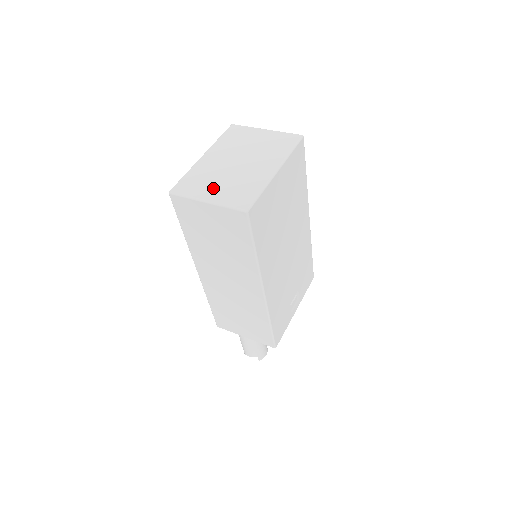
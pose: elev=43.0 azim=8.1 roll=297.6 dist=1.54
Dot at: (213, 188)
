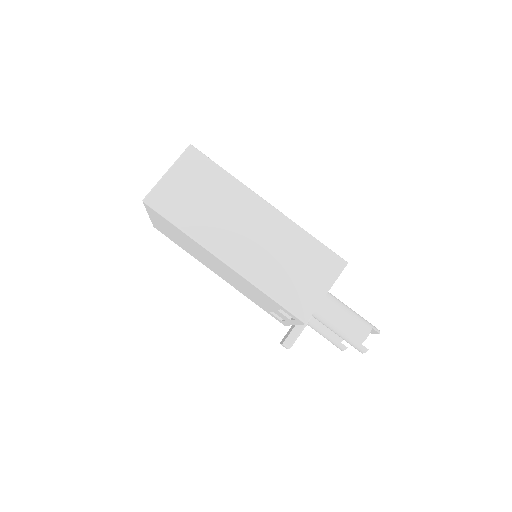
Dot at: occluded
